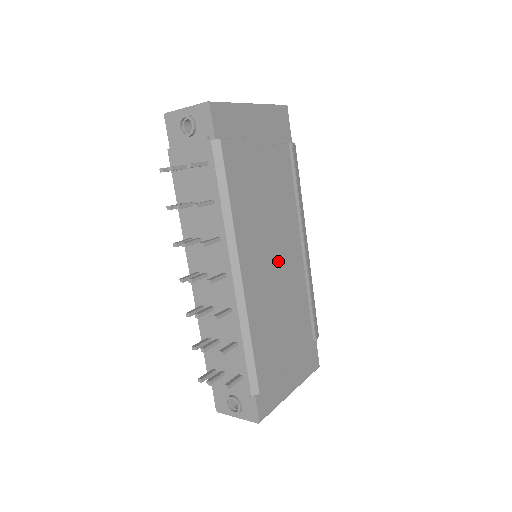
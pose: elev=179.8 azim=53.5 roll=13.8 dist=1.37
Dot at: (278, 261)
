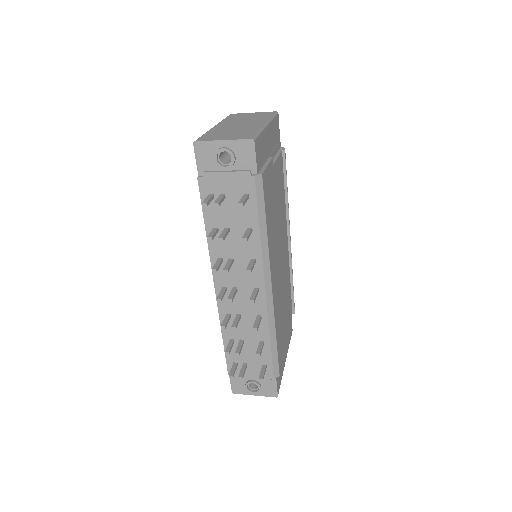
Dot at: (281, 261)
